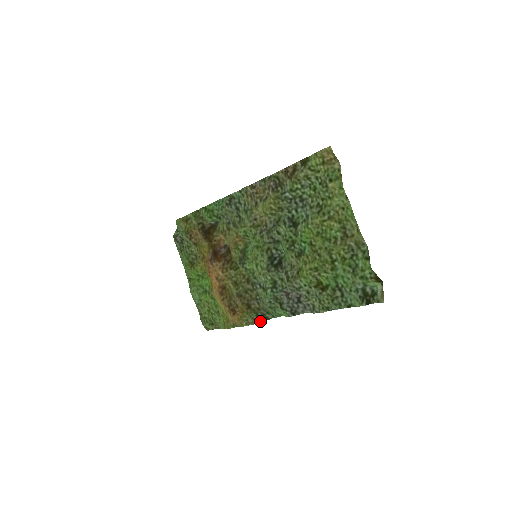
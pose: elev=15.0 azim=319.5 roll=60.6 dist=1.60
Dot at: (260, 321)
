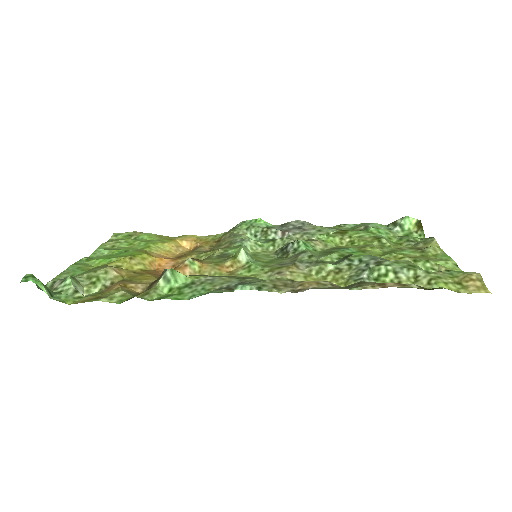
Dot at: occluded
